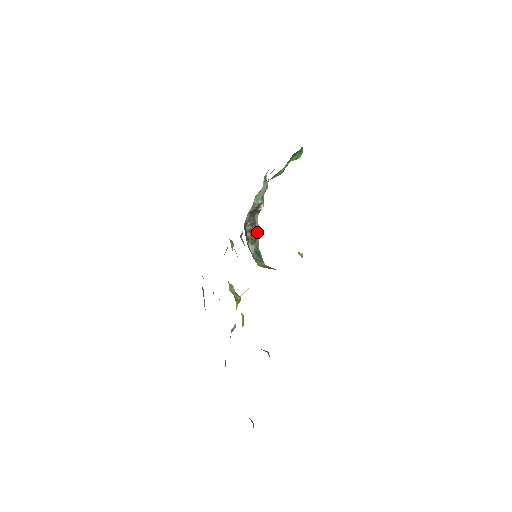
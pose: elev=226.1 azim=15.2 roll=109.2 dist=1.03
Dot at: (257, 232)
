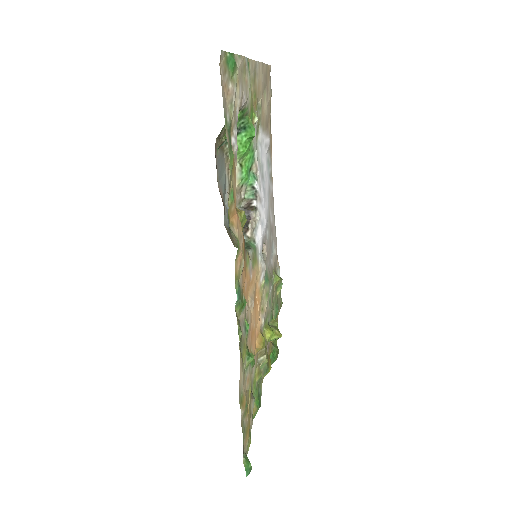
Dot at: (250, 227)
